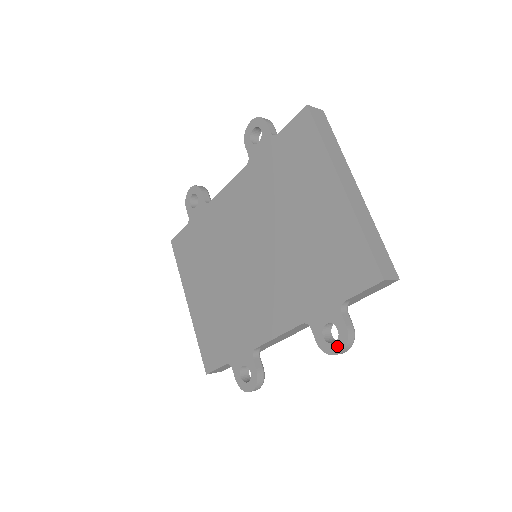
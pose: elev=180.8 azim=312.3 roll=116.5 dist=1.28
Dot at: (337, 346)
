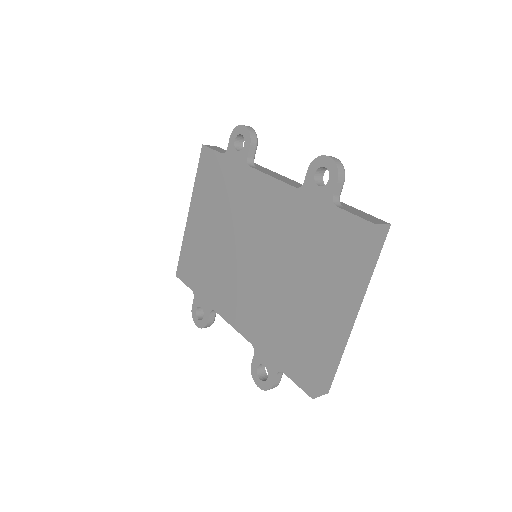
Dot at: (261, 383)
